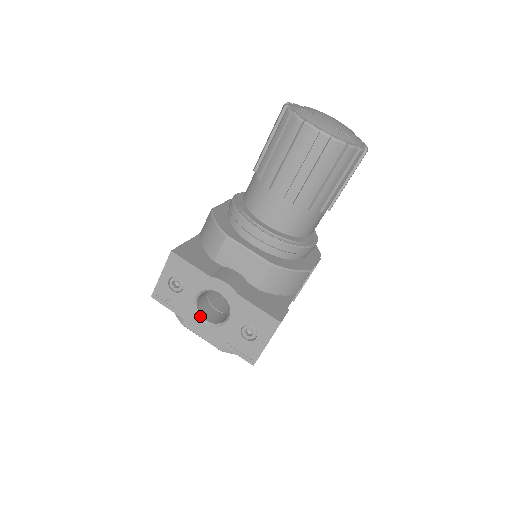
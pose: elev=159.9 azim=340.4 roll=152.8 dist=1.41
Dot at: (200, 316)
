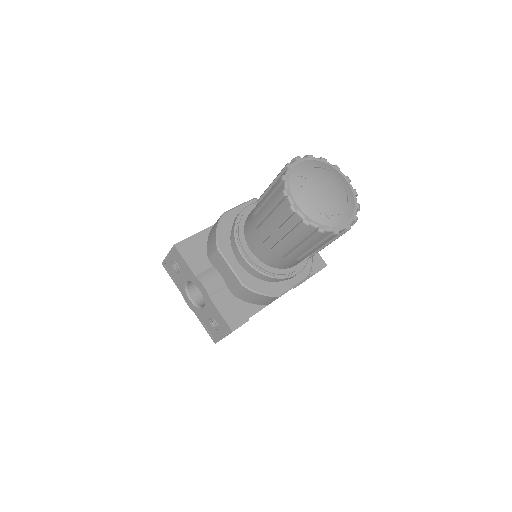
Dot at: (188, 294)
